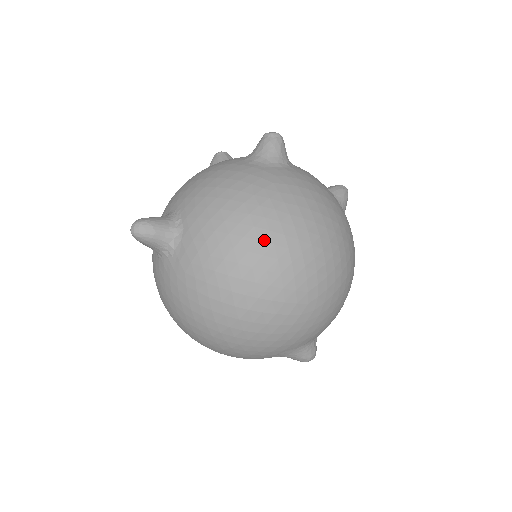
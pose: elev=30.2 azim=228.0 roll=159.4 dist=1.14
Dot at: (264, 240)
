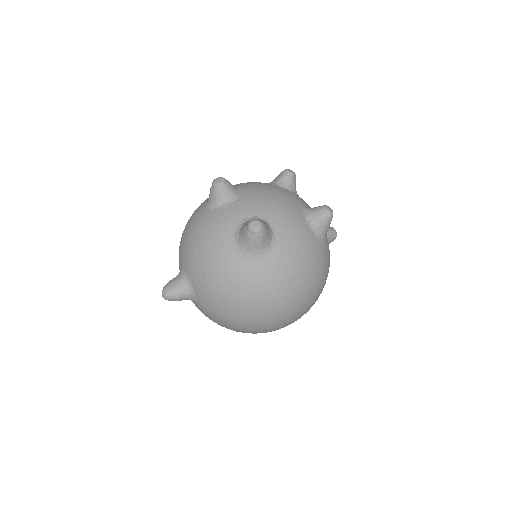
Dot at: (249, 320)
